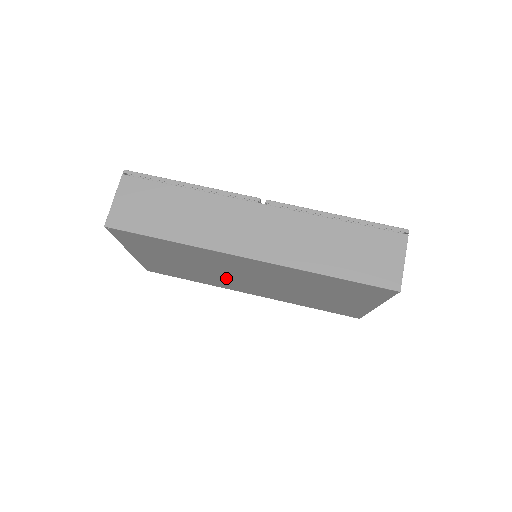
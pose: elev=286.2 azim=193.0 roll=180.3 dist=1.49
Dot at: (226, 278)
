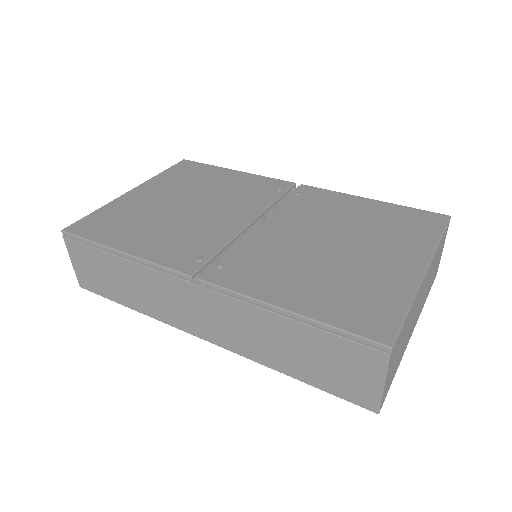
Dot at: occluded
